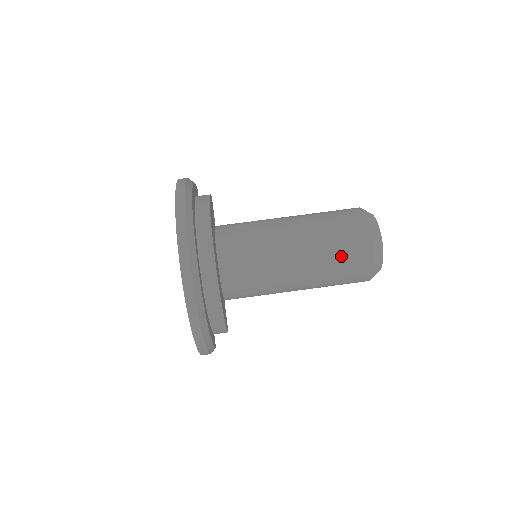
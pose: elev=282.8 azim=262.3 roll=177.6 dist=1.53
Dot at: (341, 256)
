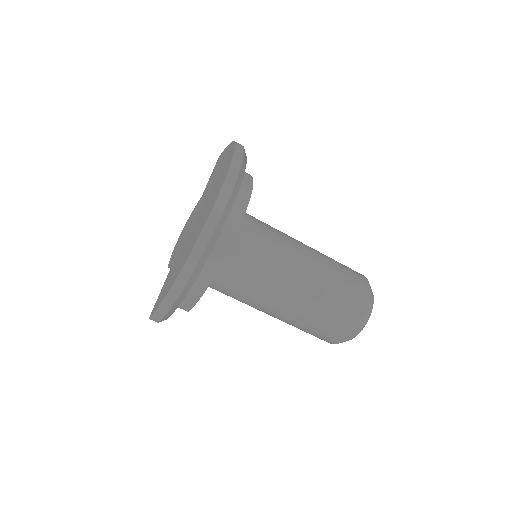
Dot at: (337, 300)
